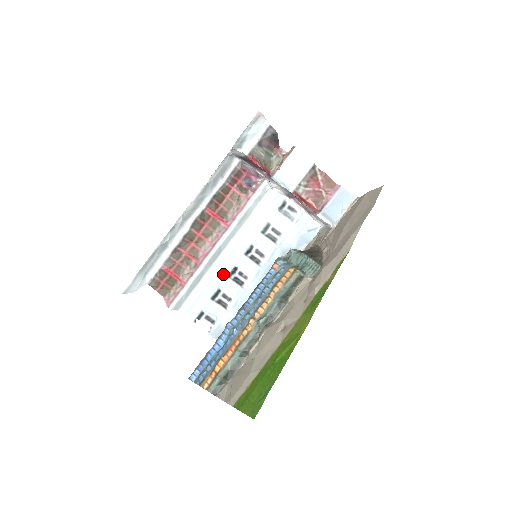
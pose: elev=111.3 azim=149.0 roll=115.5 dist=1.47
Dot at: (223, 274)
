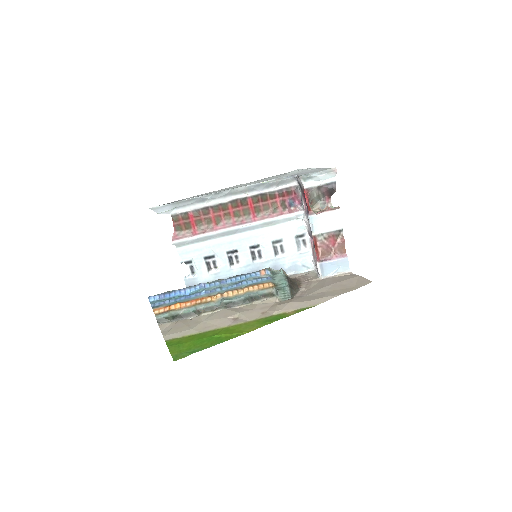
Dot at: (225, 248)
